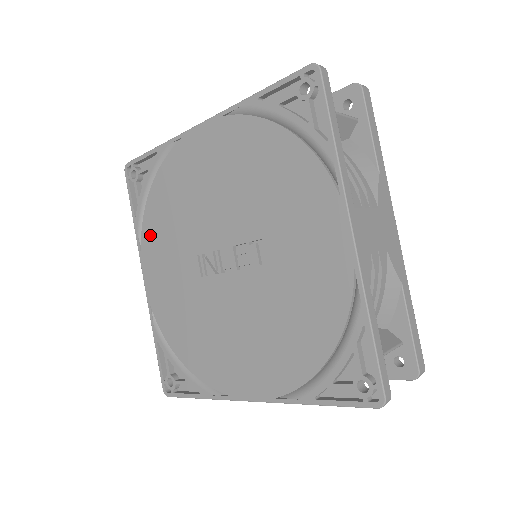
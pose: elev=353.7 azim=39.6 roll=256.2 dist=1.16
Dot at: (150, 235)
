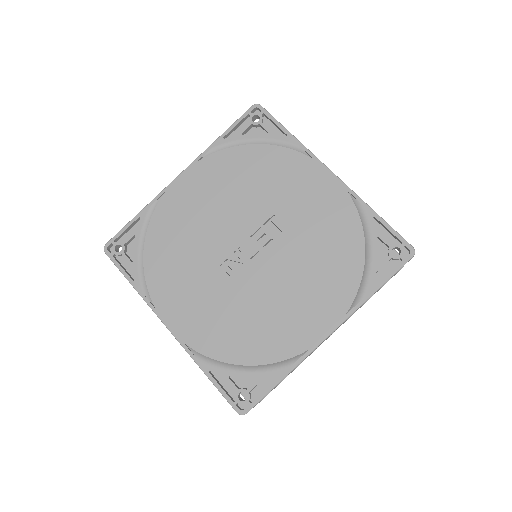
Dot at: (159, 284)
